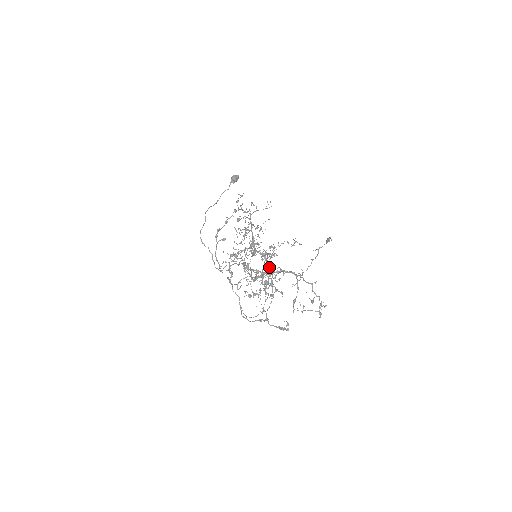
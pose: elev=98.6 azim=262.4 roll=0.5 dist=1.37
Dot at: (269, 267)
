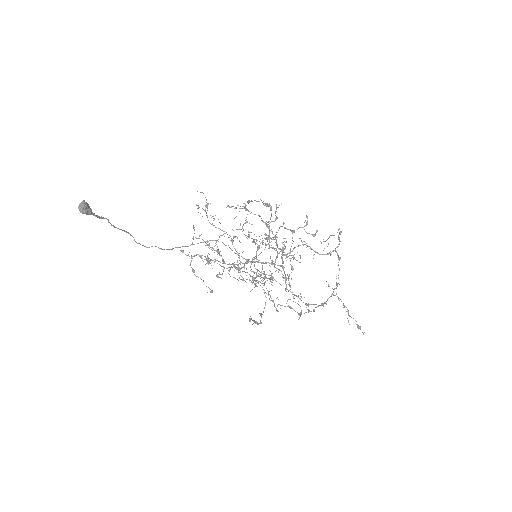
Dot at: (277, 256)
